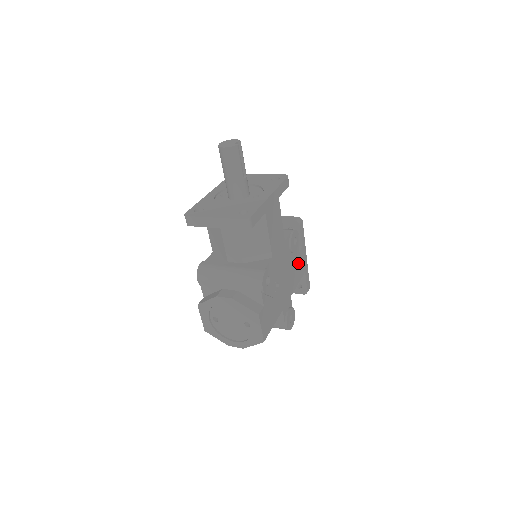
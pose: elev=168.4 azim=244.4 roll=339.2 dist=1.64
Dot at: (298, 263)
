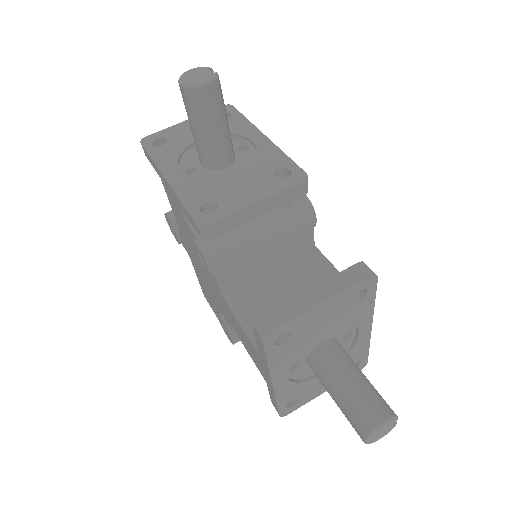
Dot at: occluded
